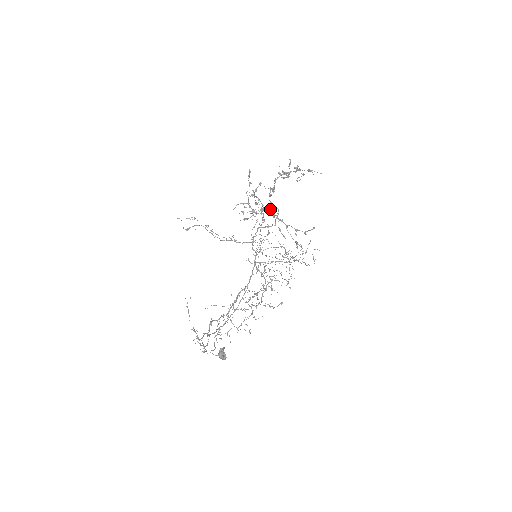
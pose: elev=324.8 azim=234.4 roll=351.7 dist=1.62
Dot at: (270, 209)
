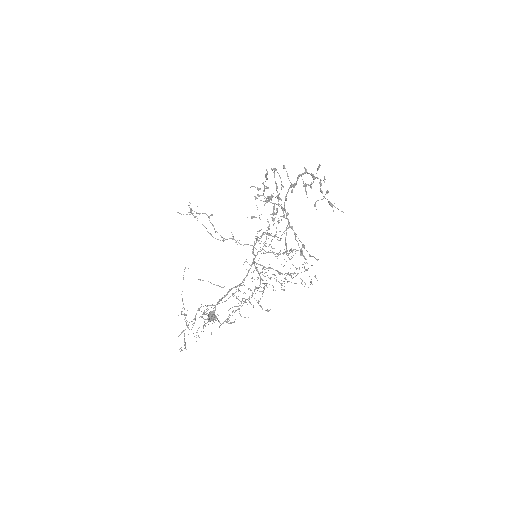
Dot at: (283, 210)
